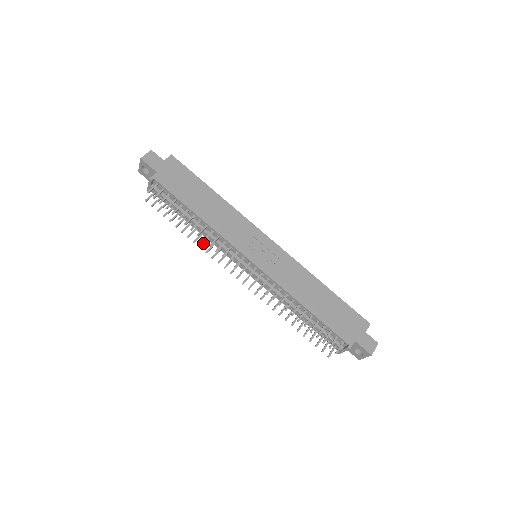
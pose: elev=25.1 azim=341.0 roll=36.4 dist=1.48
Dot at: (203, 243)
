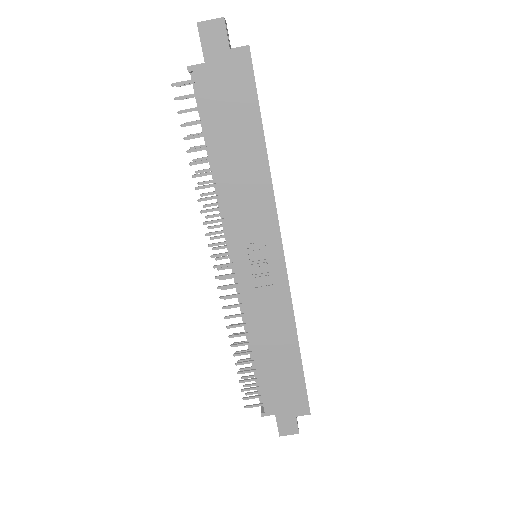
Dot at: (209, 193)
